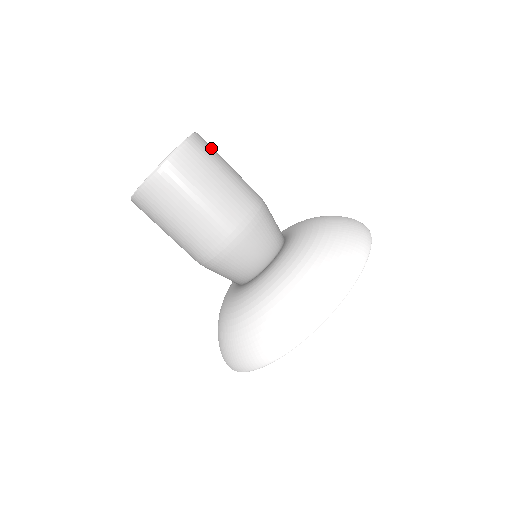
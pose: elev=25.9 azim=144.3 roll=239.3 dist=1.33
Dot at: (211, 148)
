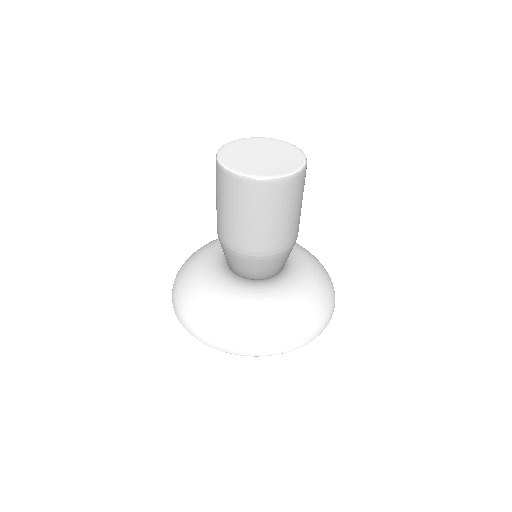
Dot at: occluded
